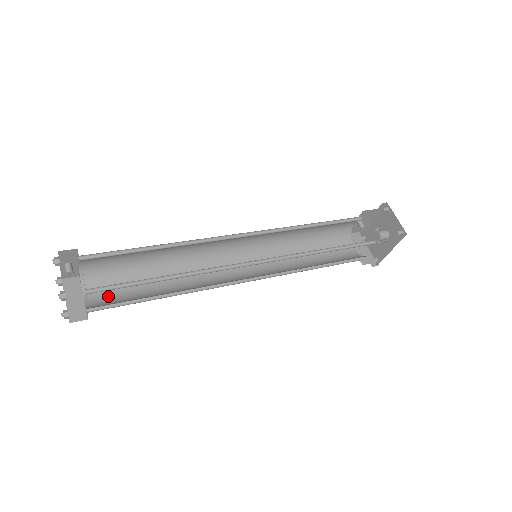
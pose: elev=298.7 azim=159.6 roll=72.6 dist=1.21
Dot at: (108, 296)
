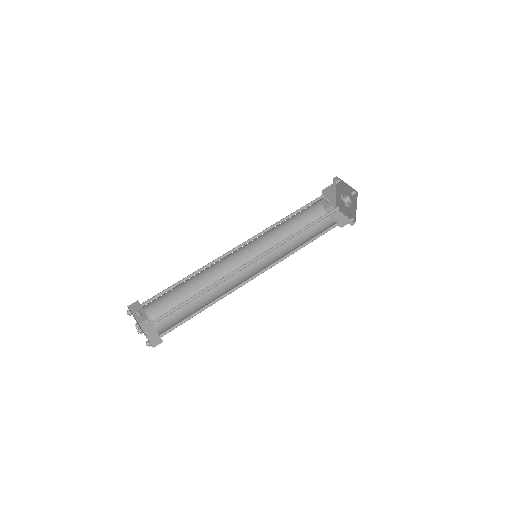
Dot at: (170, 323)
